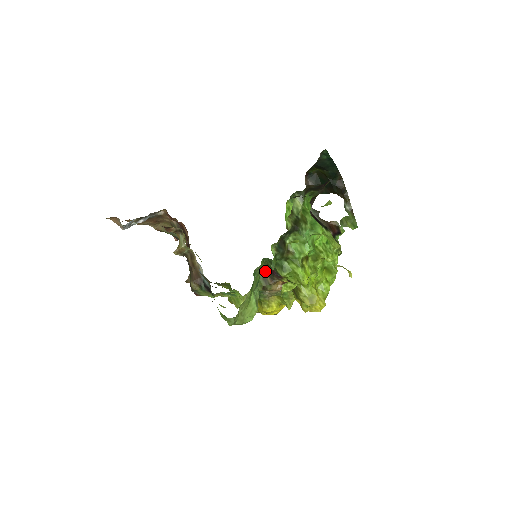
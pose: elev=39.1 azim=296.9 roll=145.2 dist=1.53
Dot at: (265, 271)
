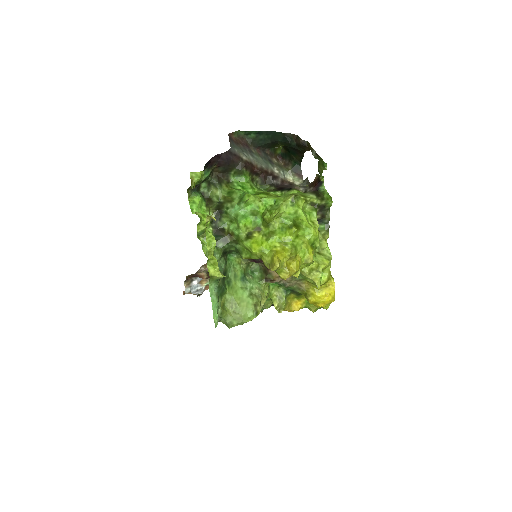
Dot at: (262, 264)
